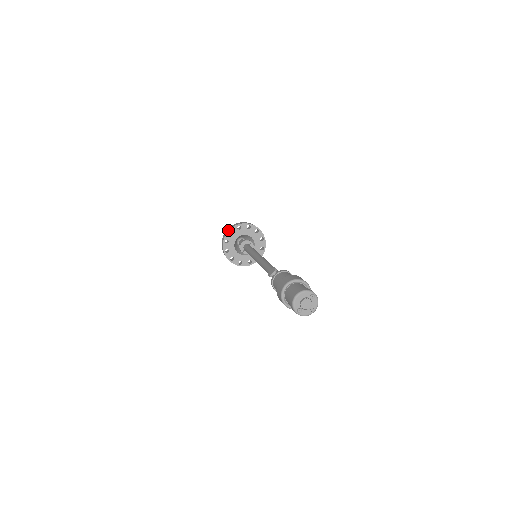
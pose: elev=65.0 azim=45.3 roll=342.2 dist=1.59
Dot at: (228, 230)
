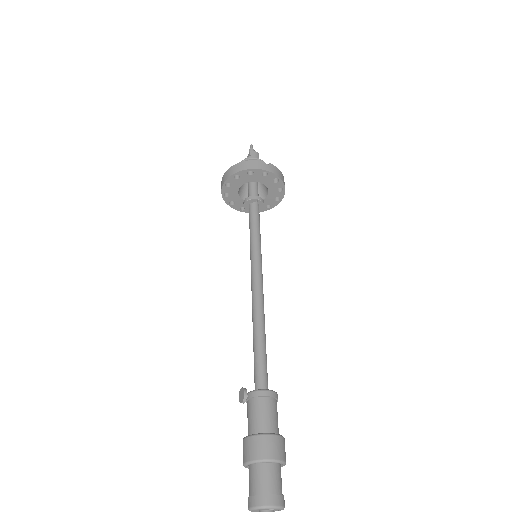
Dot at: (223, 182)
